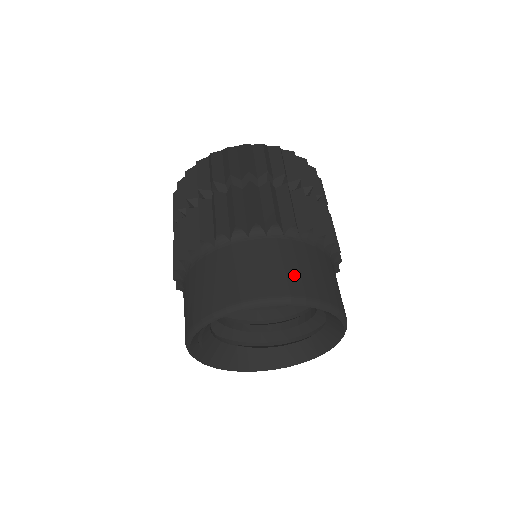
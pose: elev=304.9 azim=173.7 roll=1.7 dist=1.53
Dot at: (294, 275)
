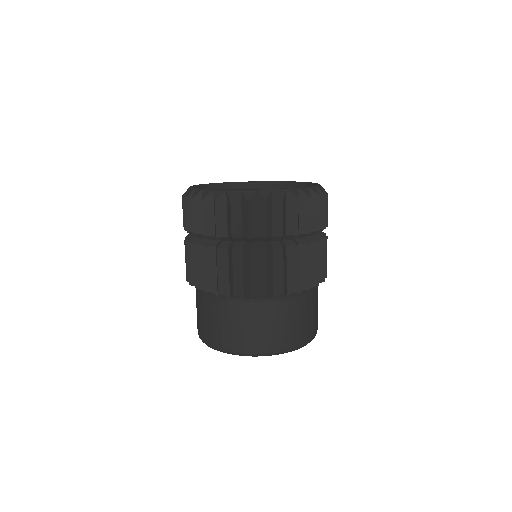
Dot at: (317, 316)
